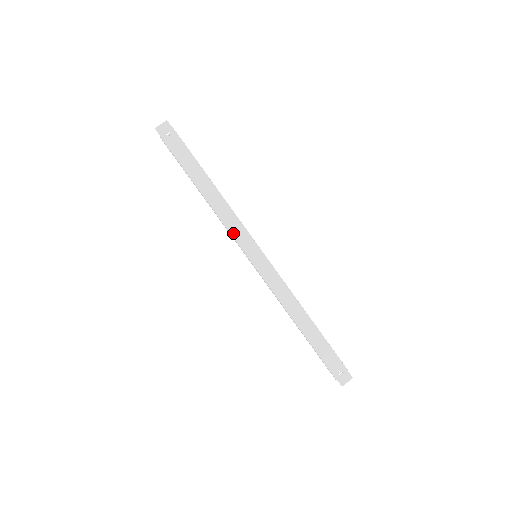
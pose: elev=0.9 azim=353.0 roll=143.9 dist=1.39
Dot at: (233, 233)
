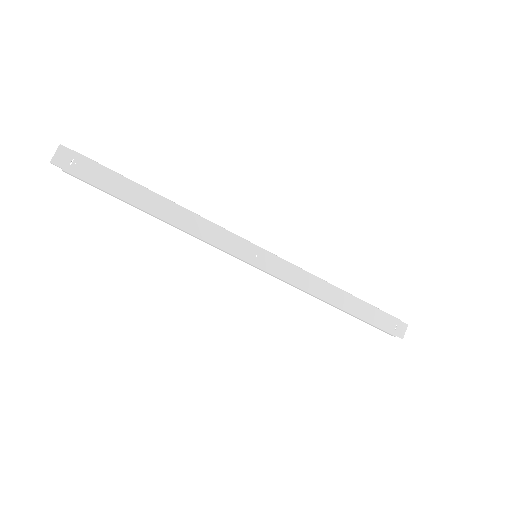
Dot at: (218, 244)
